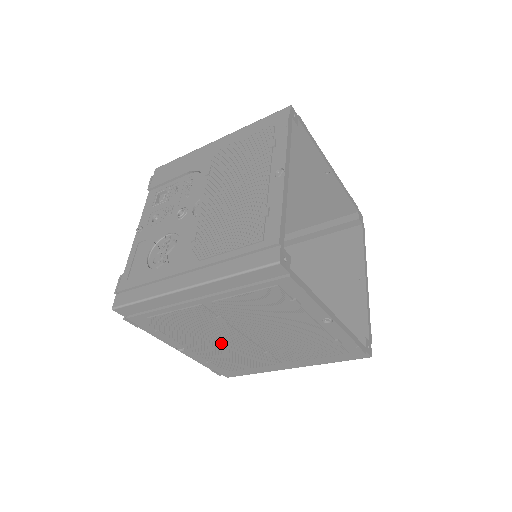
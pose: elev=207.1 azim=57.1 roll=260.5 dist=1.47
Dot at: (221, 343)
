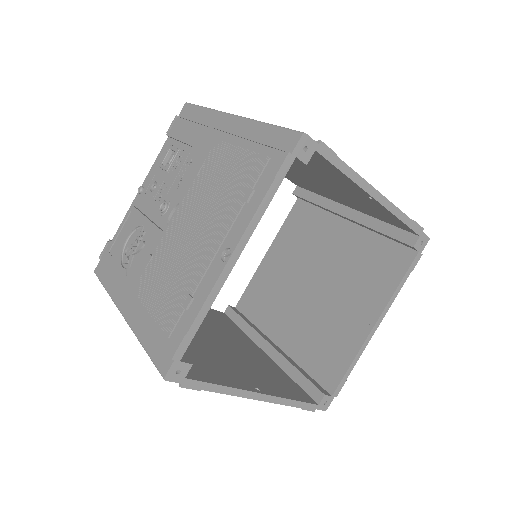
Dot at: occluded
